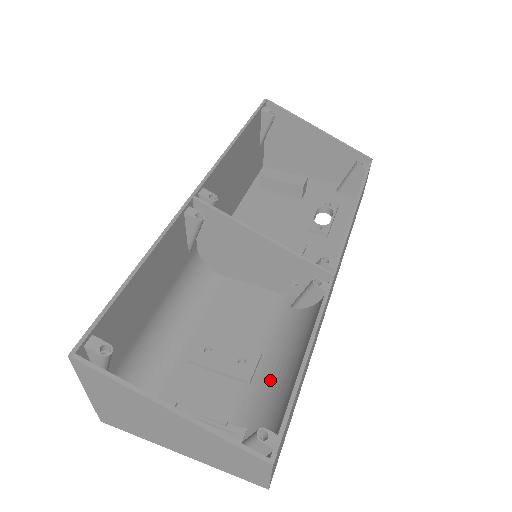
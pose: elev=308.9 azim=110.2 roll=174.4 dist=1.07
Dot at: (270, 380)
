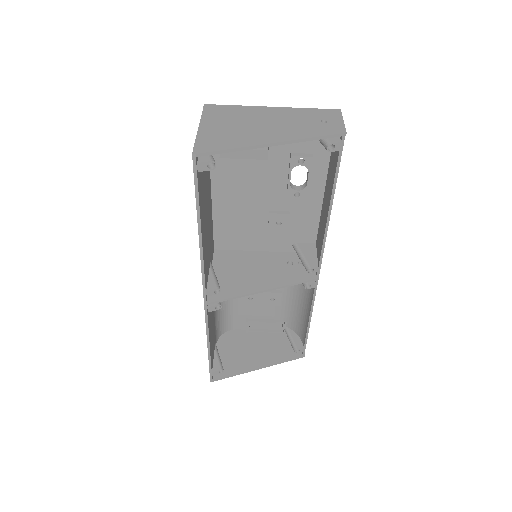
Dot at: (291, 305)
